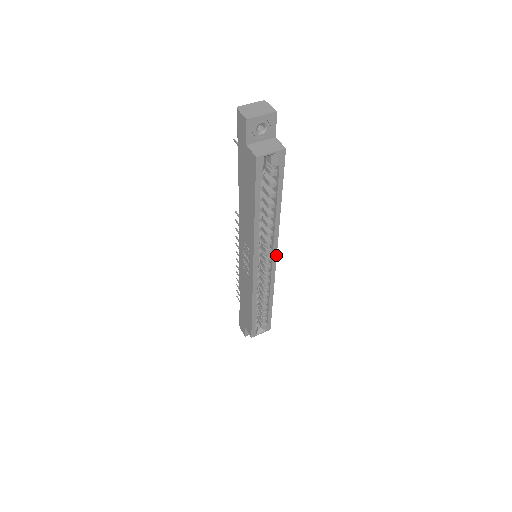
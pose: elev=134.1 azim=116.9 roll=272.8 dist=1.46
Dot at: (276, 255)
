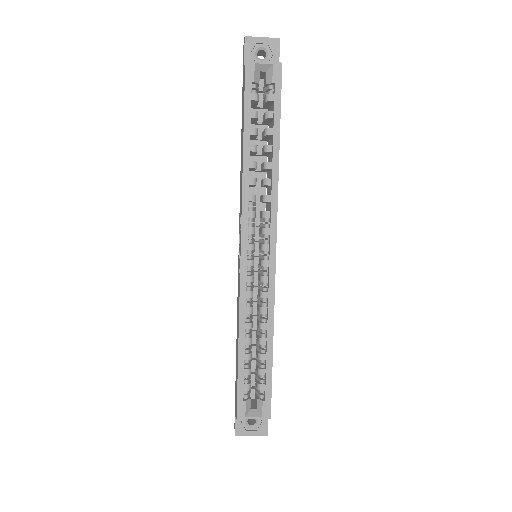
Dot at: (276, 240)
